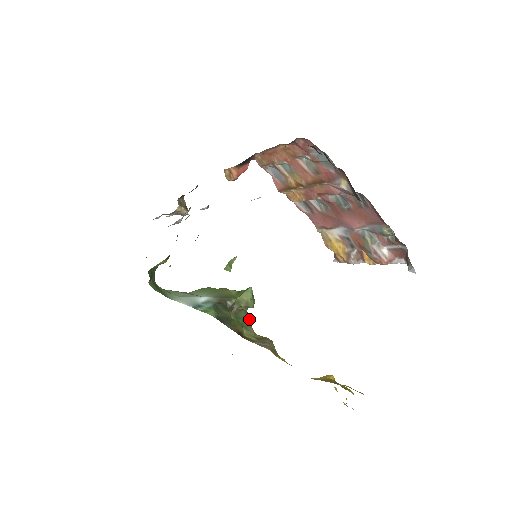
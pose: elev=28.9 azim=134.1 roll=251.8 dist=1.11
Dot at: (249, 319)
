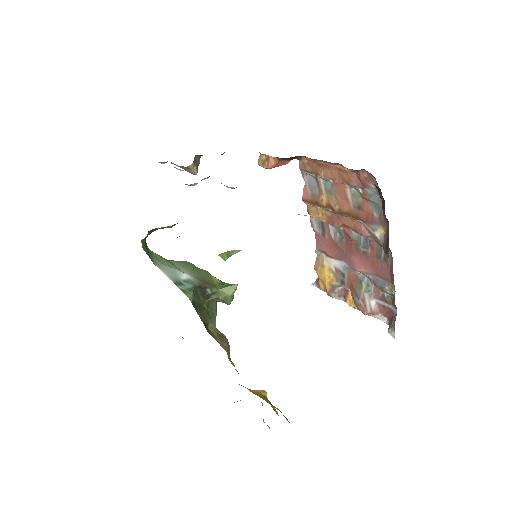
Dot at: (216, 311)
